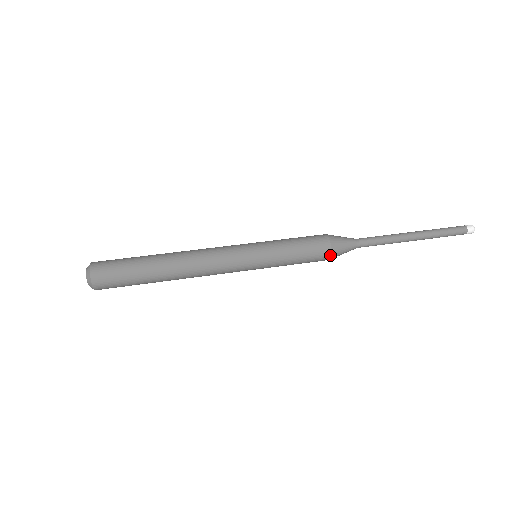
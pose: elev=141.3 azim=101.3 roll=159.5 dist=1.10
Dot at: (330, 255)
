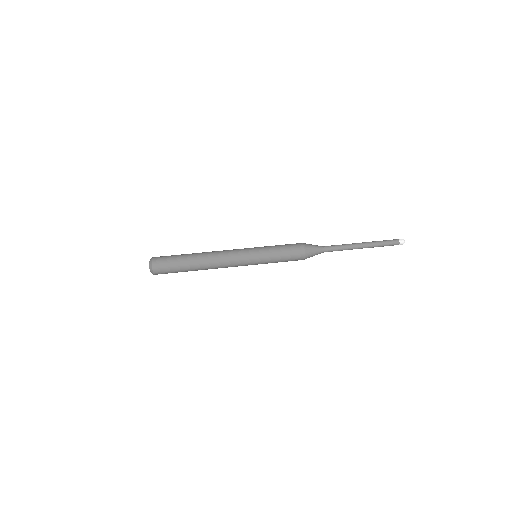
Dot at: (304, 253)
